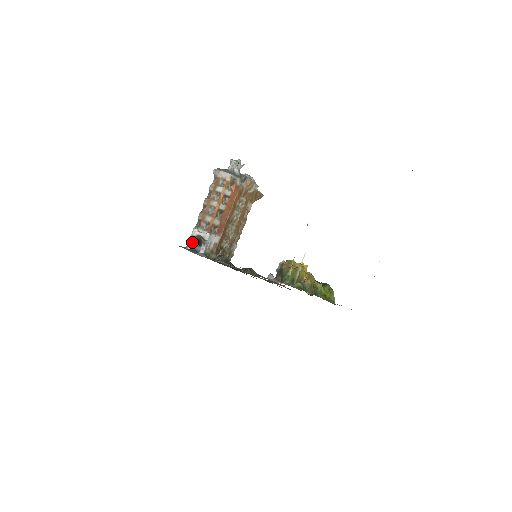
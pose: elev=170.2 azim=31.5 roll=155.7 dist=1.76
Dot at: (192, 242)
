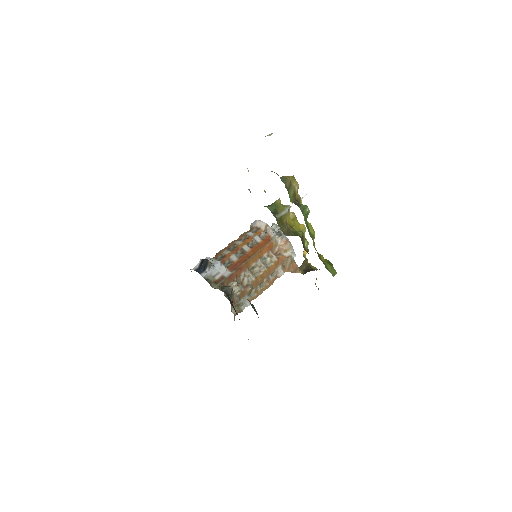
Dot at: (198, 265)
